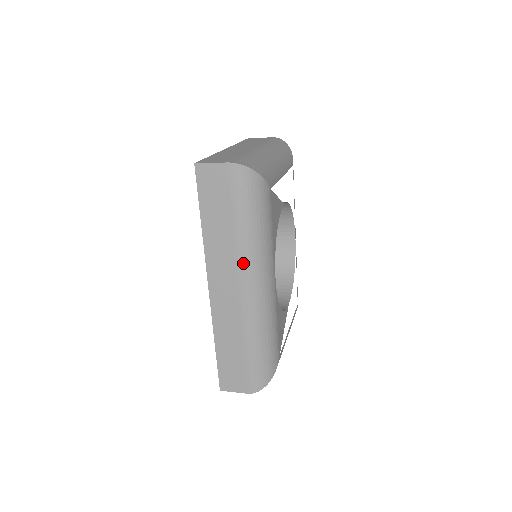
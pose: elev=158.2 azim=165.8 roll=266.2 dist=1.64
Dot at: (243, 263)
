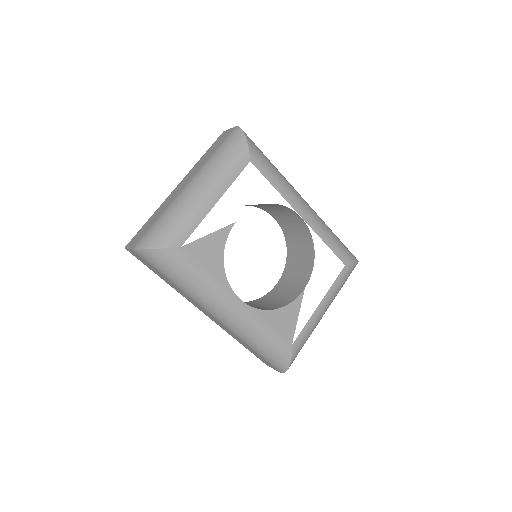
Dot at: (199, 303)
